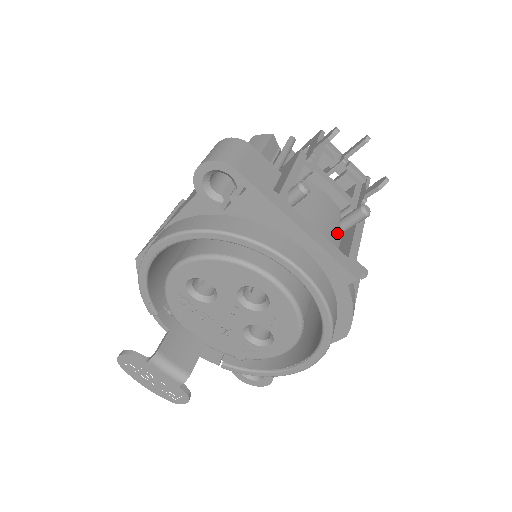
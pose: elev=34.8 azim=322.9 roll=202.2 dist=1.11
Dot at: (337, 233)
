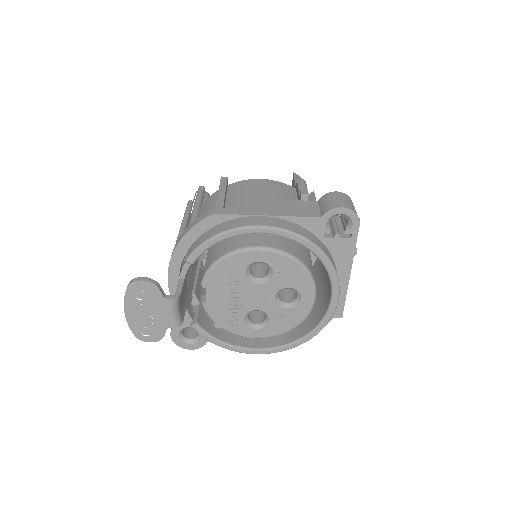
Dot at: occluded
